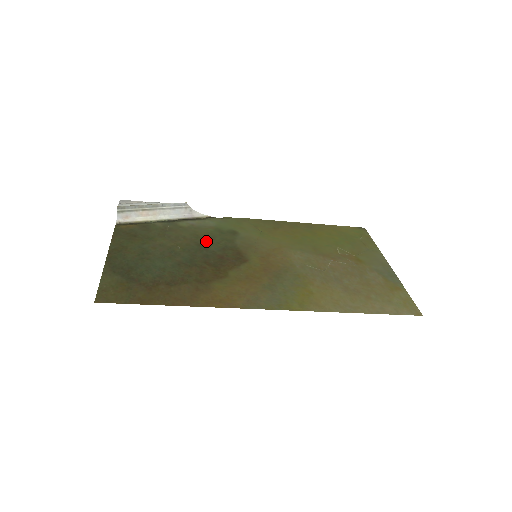
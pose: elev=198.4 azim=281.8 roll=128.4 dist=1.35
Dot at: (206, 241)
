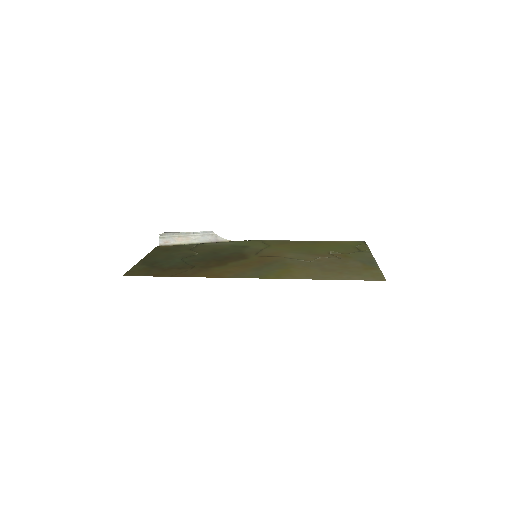
Dot at: (220, 251)
